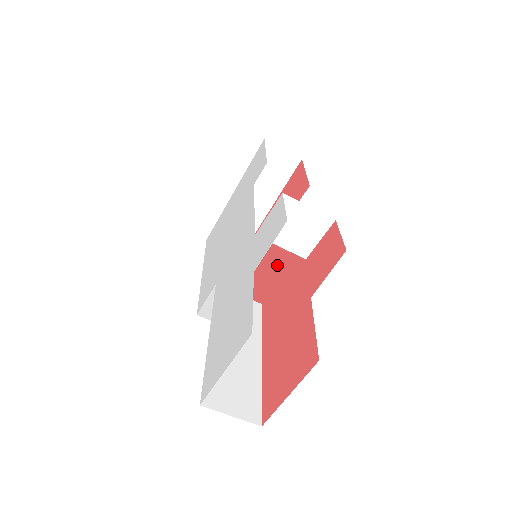
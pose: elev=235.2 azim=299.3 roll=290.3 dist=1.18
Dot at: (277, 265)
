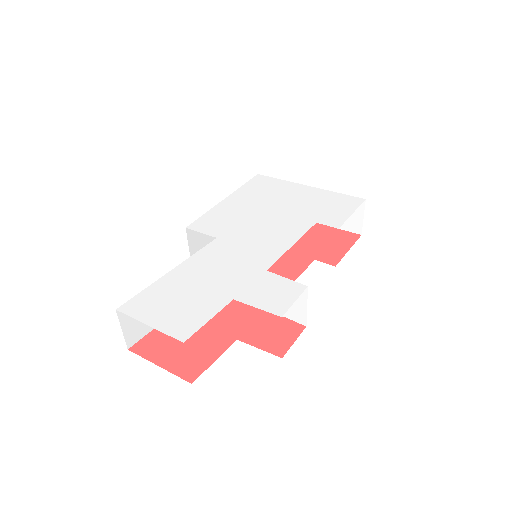
Dot at: occluded
